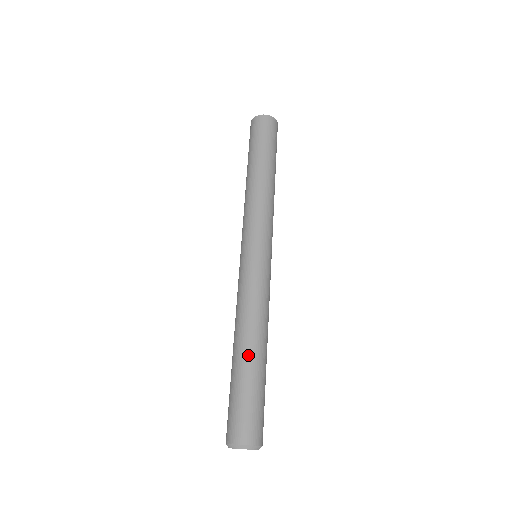
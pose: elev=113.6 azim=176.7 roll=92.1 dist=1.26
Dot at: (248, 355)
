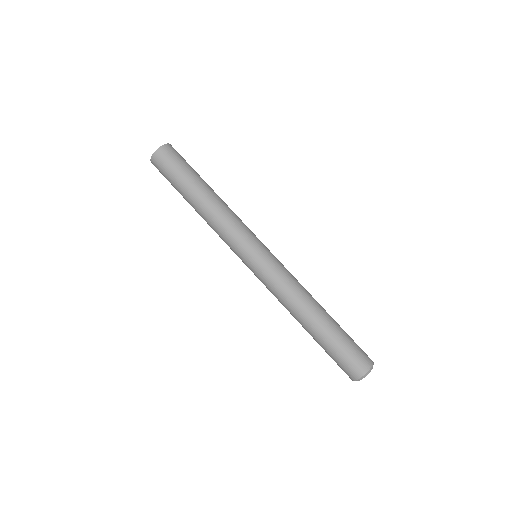
Dot at: (314, 327)
